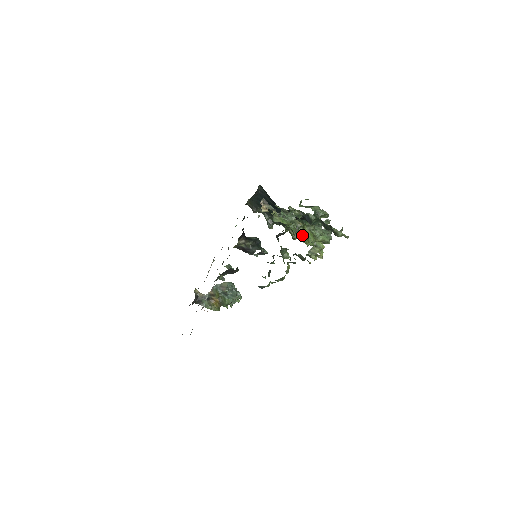
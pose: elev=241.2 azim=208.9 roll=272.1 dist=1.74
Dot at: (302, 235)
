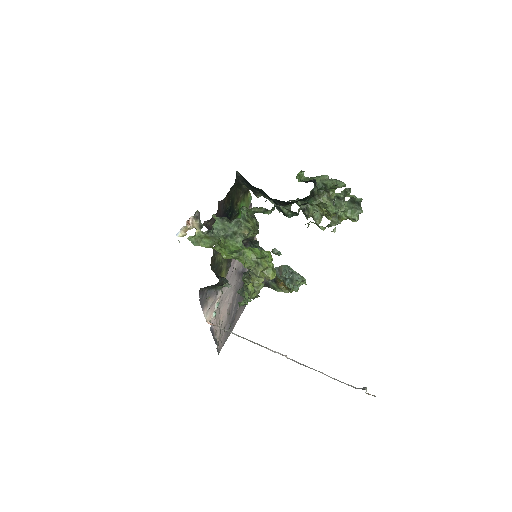
Dot at: (234, 255)
